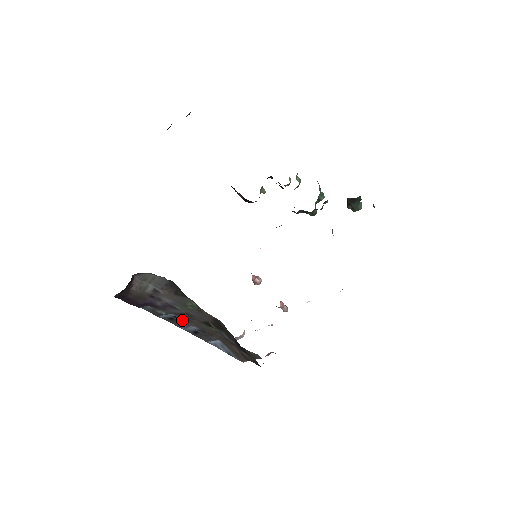
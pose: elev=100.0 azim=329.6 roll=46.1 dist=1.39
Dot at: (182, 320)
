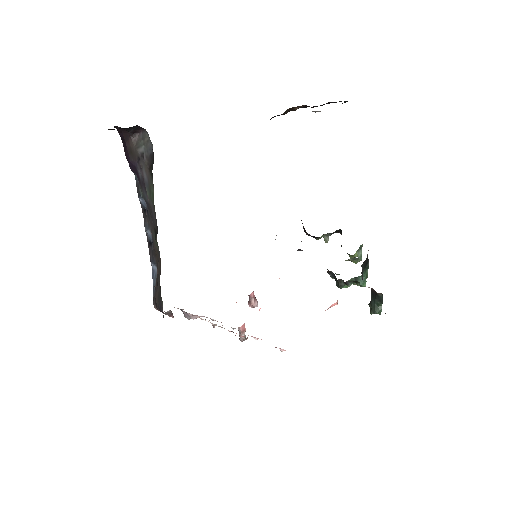
Dot at: (149, 218)
